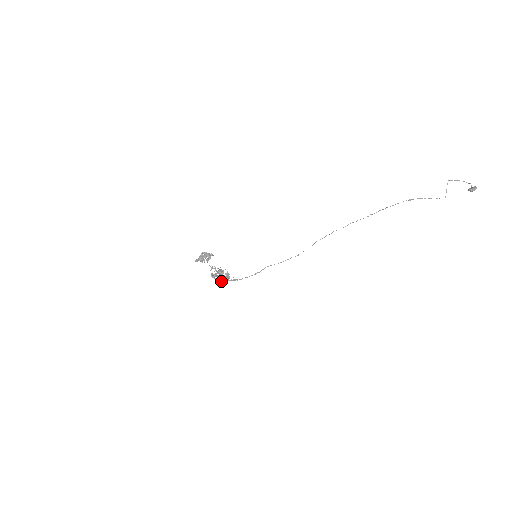
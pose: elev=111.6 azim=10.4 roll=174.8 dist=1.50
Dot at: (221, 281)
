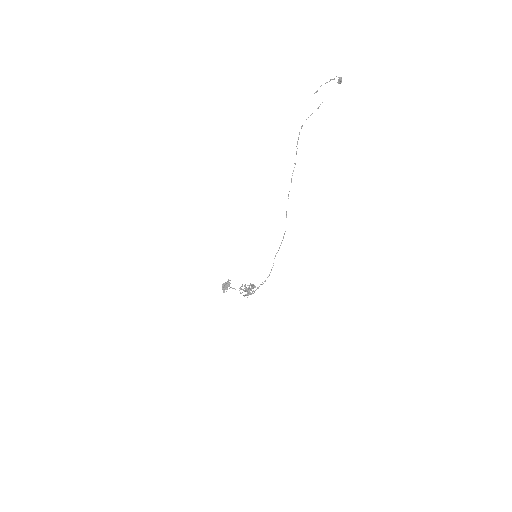
Dot at: (252, 293)
